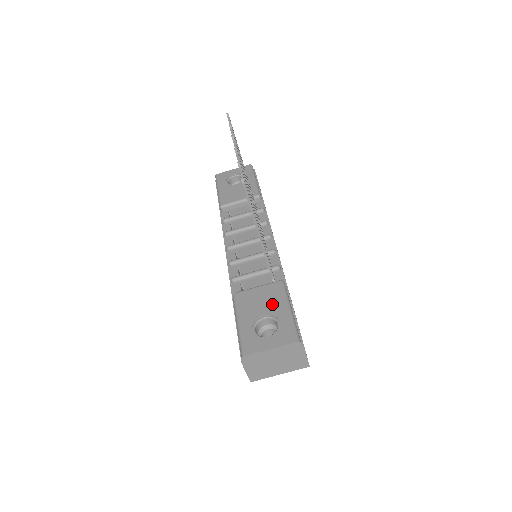
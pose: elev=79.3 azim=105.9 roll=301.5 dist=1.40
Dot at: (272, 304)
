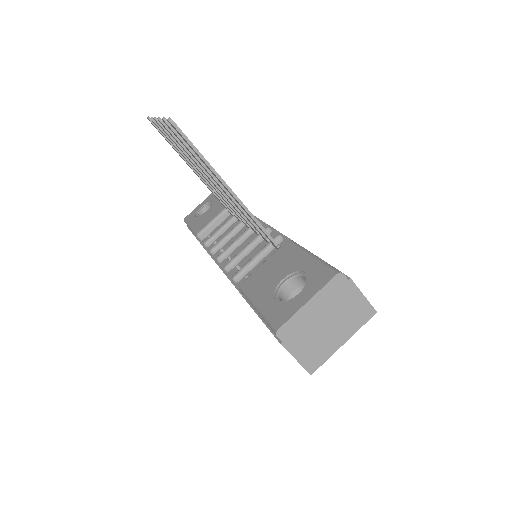
Dot at: (287, 264)
